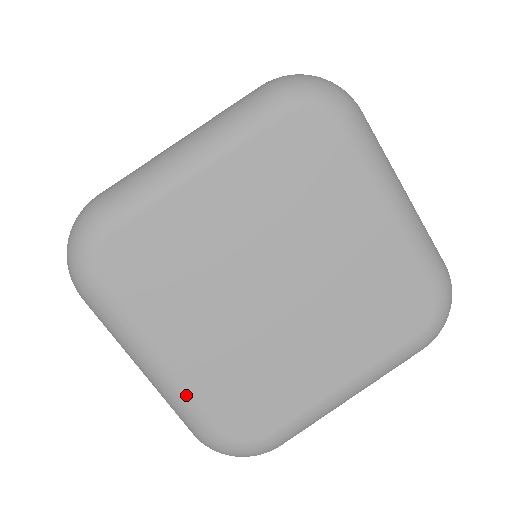
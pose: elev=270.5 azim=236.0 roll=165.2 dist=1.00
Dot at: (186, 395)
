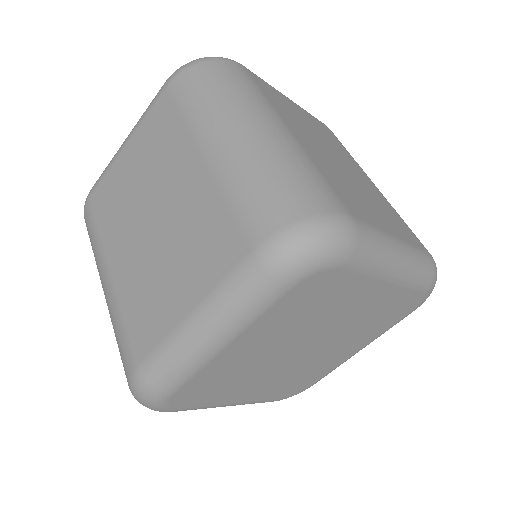
Dot at: (254, 403)
